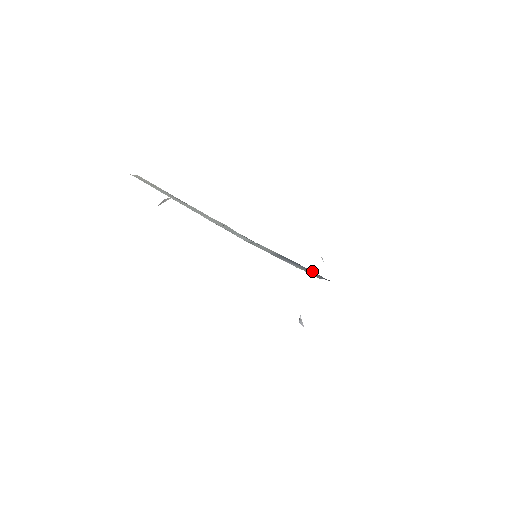
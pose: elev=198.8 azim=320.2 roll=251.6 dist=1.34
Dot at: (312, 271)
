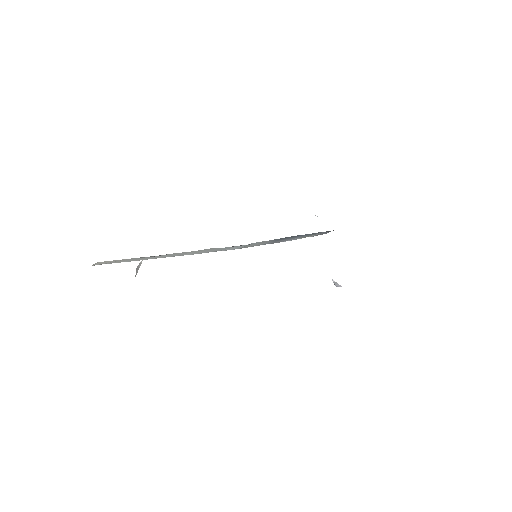
Dot at: (314, 233)
